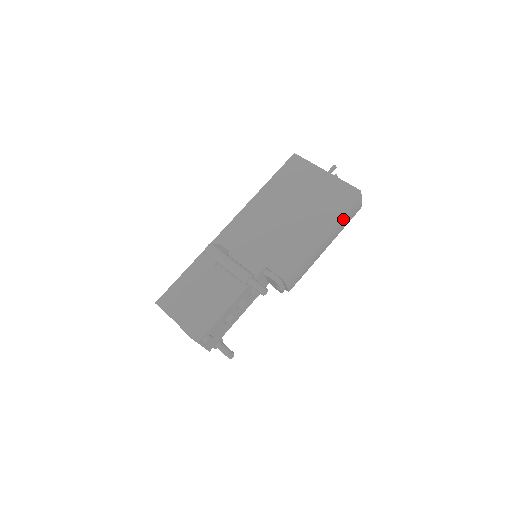
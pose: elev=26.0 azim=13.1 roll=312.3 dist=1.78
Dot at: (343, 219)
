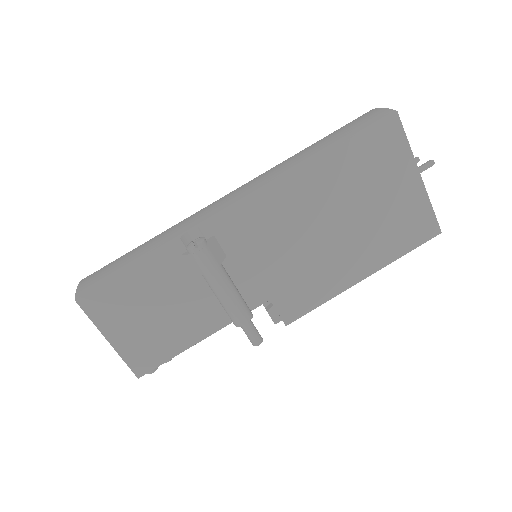
Dot at: occluded
